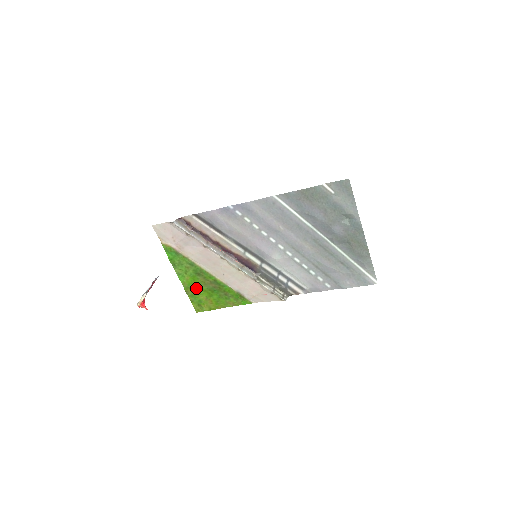
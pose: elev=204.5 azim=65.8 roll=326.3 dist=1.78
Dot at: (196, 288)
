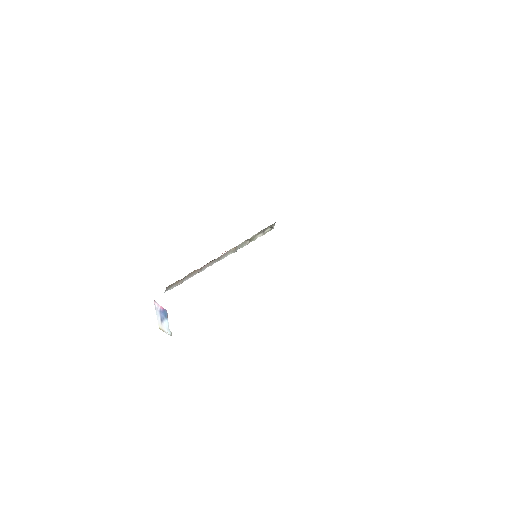
Dot at: occluded
